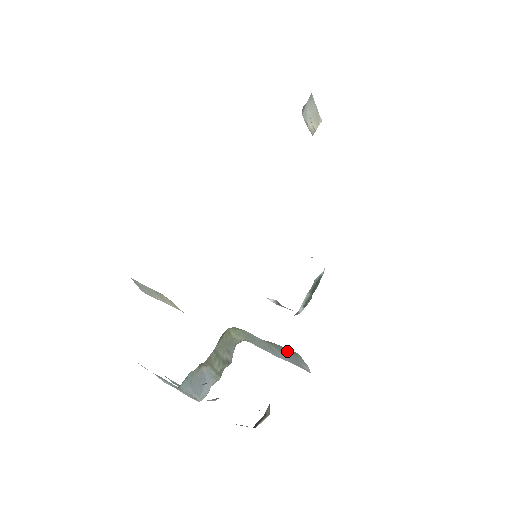
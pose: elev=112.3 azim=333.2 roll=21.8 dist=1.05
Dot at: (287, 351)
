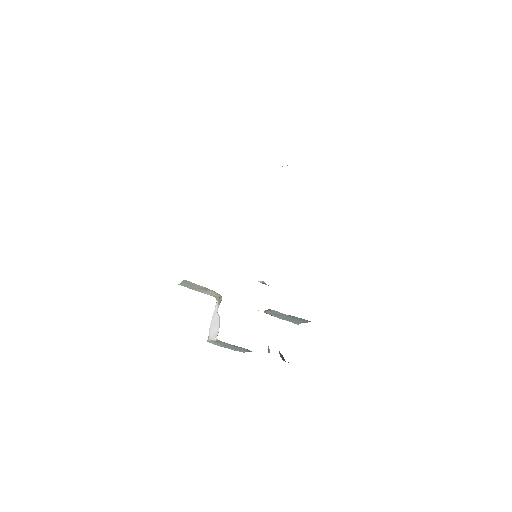
Dot at: (301, 319)
